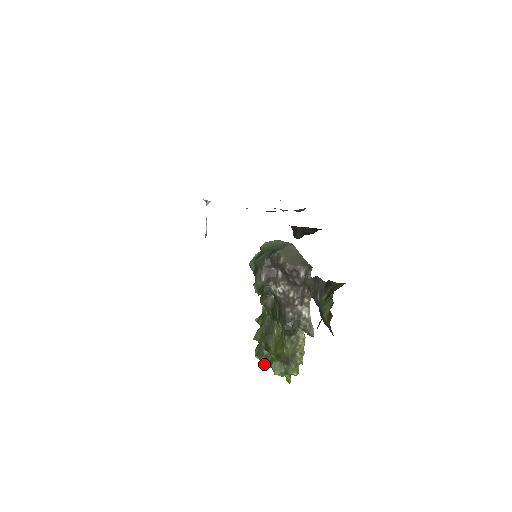
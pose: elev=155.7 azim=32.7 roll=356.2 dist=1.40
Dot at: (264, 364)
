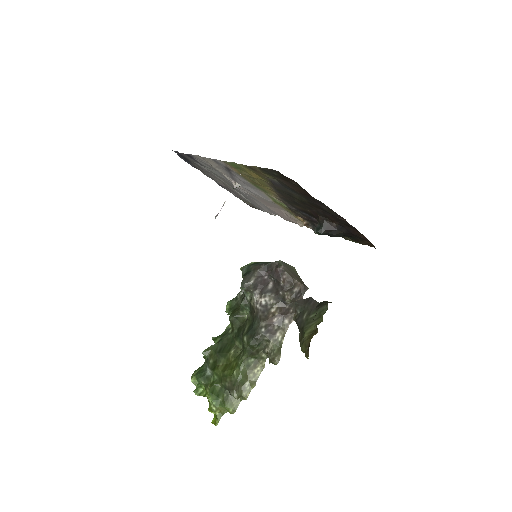
Dot at: (198, 390)
